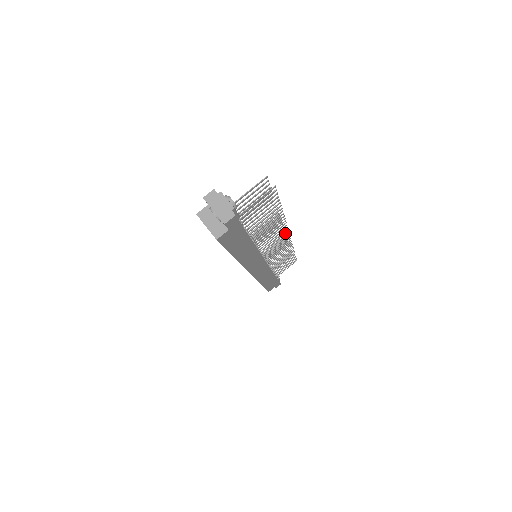
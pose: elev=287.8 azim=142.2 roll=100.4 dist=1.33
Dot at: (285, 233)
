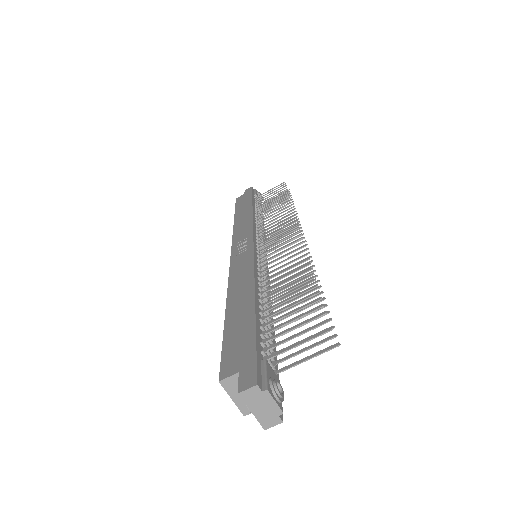
Dot at: occluded
